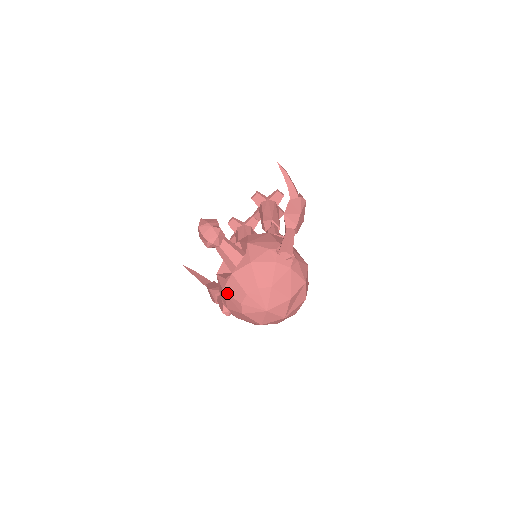
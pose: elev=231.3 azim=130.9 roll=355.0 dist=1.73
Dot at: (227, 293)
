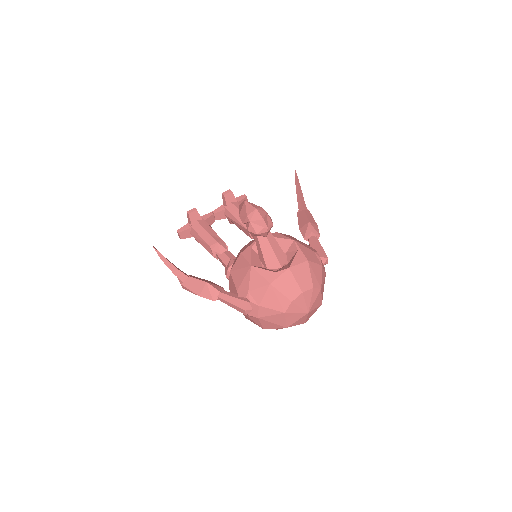
Dot at: (276, 288)
